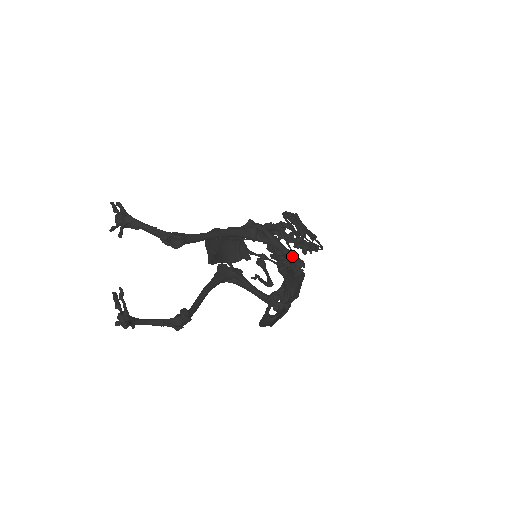
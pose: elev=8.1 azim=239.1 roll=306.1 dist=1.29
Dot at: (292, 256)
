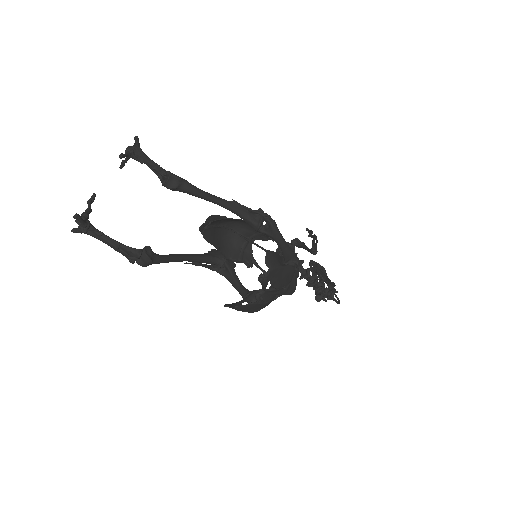
Dot at: (289, 250)
